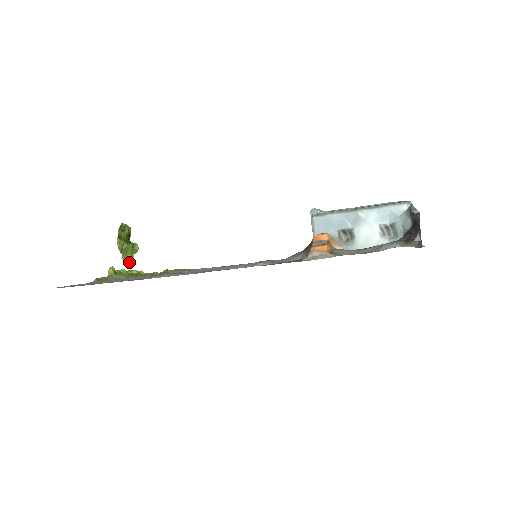
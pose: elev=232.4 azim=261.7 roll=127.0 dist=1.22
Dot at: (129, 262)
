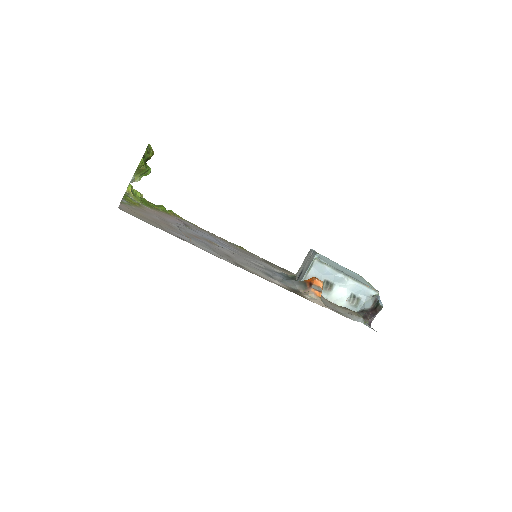
Dot at: (135, 180)
